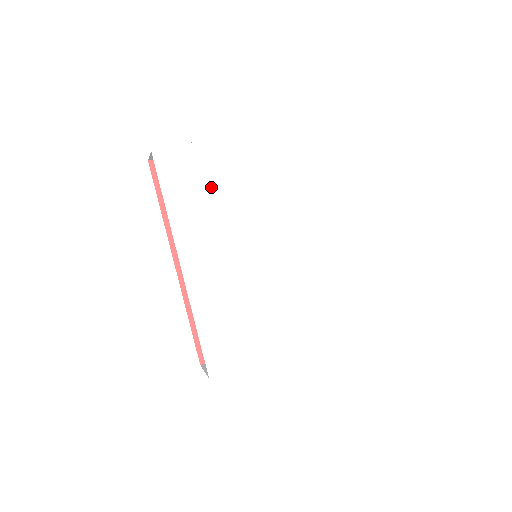
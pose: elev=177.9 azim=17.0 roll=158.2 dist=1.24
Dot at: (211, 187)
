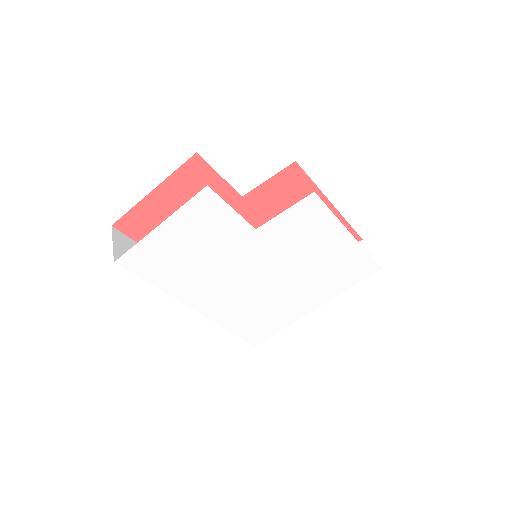
Dot at: (186, 256)
